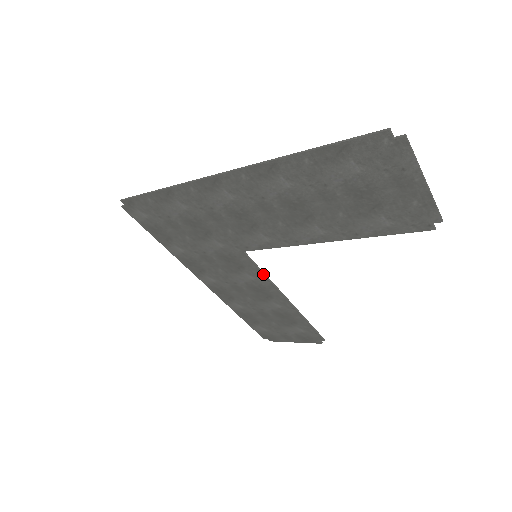
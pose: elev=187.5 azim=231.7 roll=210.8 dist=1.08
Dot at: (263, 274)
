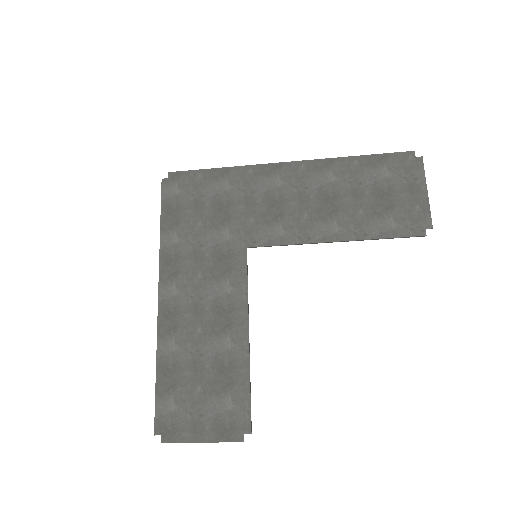
Dot at: (247, 284)
